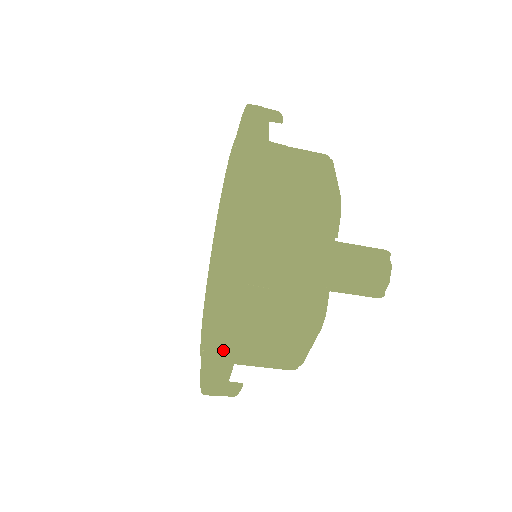
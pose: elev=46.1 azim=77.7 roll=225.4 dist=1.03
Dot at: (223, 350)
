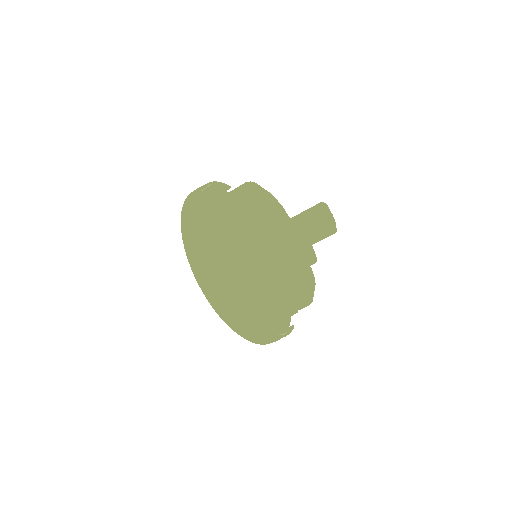
Dot at: (206, 293)
